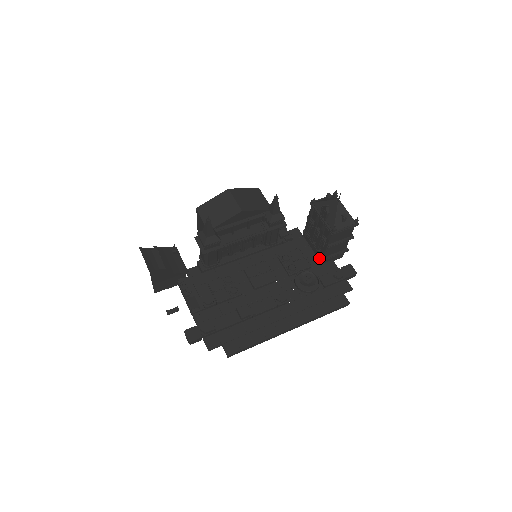
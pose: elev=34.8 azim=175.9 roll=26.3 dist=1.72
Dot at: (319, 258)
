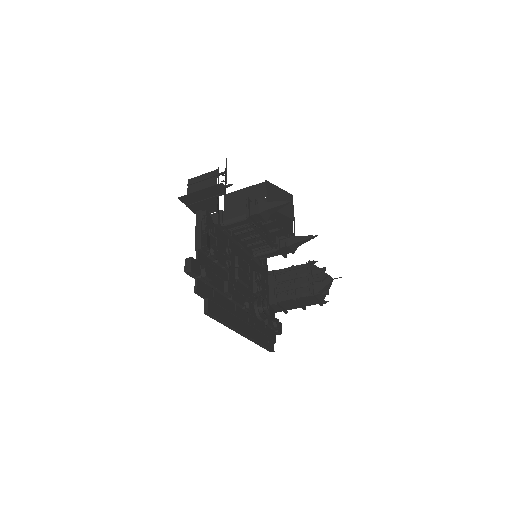
Dot at: (268, 299)
